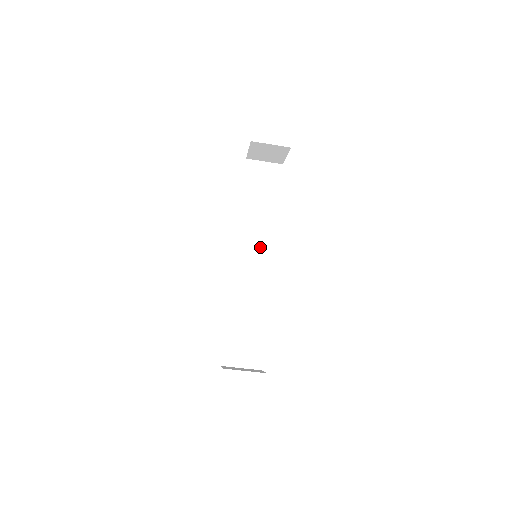
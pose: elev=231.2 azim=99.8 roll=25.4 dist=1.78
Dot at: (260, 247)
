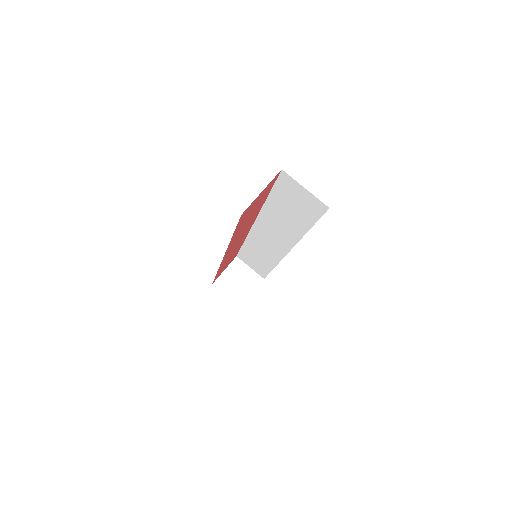
Dot at: occluded
